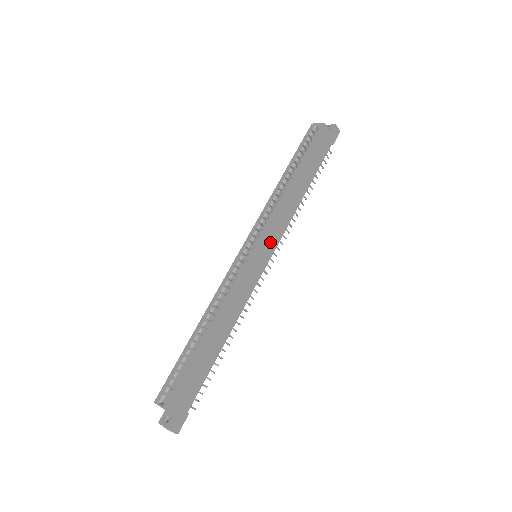
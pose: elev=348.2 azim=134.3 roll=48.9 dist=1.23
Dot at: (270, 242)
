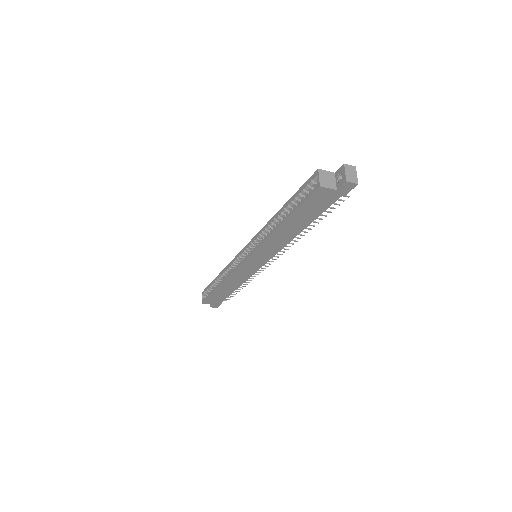
Dot at: (263, 256)
